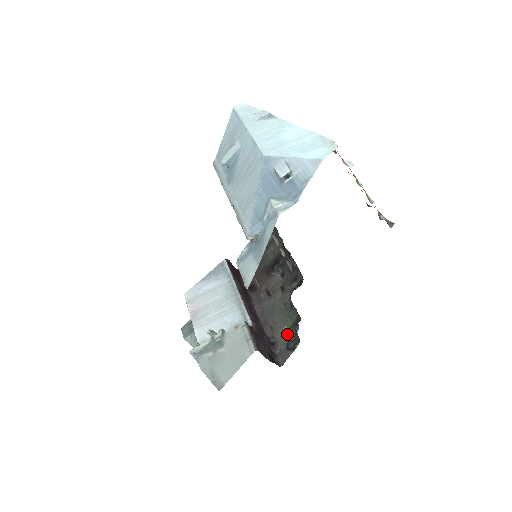
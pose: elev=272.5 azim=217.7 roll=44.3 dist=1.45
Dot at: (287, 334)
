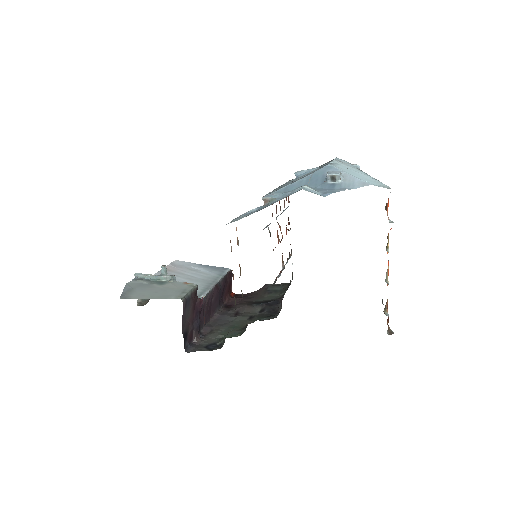
Dot at: (218, 339)
